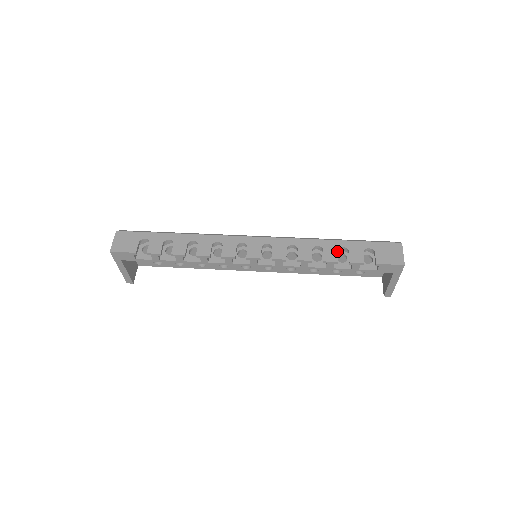
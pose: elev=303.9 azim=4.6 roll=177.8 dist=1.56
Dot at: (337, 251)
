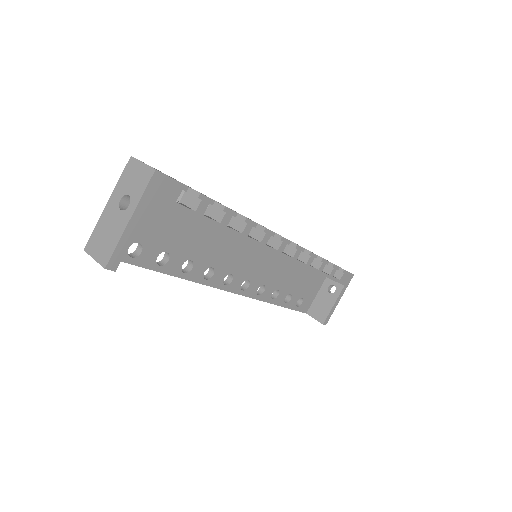
Dot at: occluded
